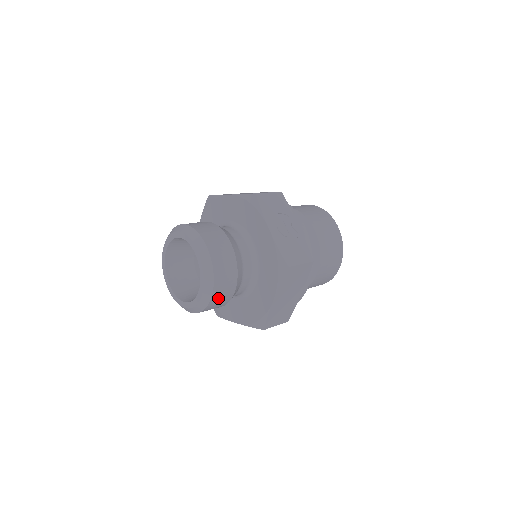
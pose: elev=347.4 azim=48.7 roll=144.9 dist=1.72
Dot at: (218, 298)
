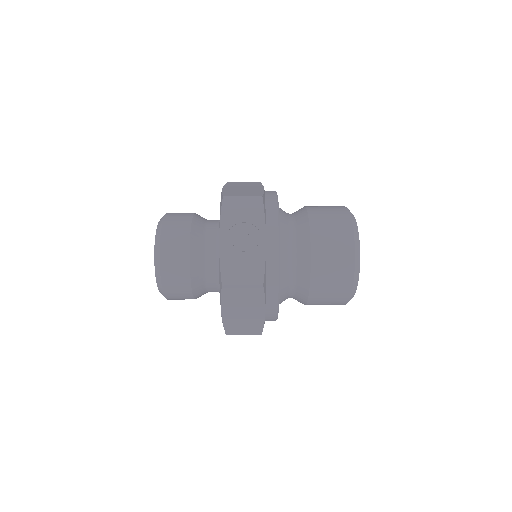
Dot at: (173, 293)
